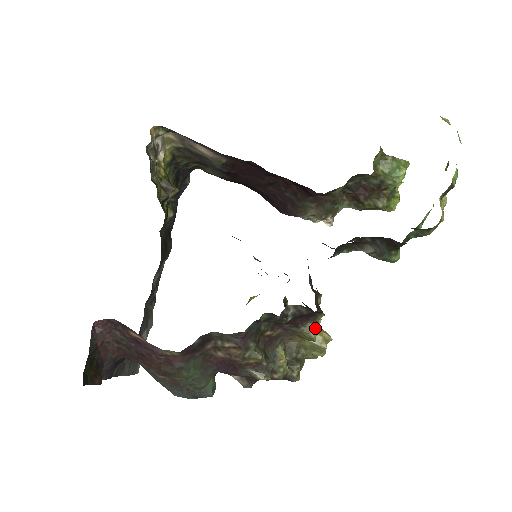
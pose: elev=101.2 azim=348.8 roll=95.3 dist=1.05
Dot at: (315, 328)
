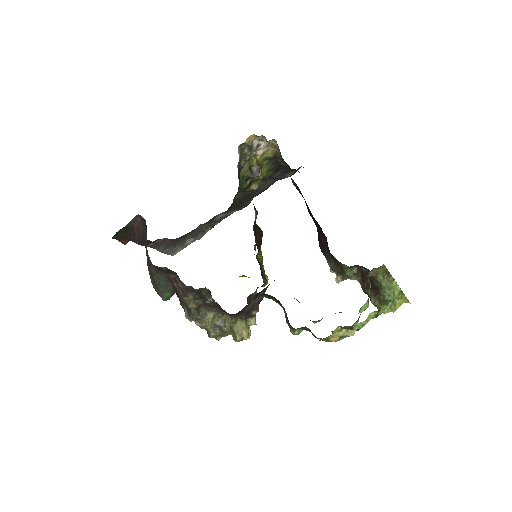
Dot at: (230, 322)
